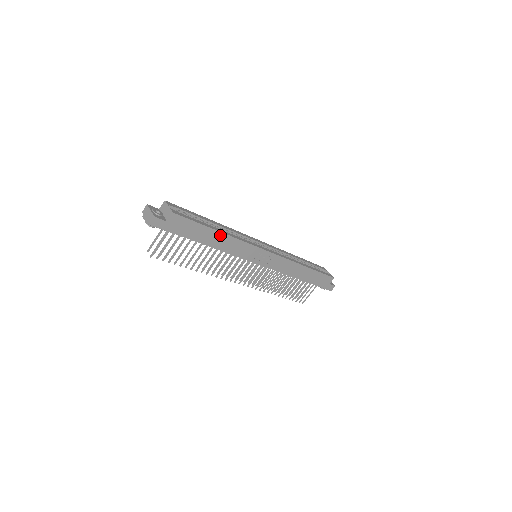
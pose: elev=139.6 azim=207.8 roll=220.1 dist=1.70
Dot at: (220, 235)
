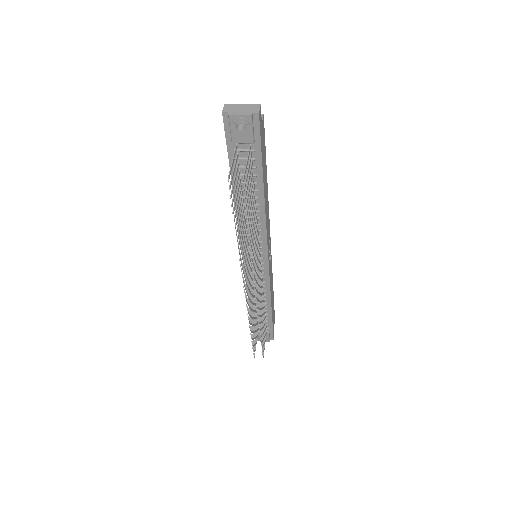
Dot at: (266, 187)
